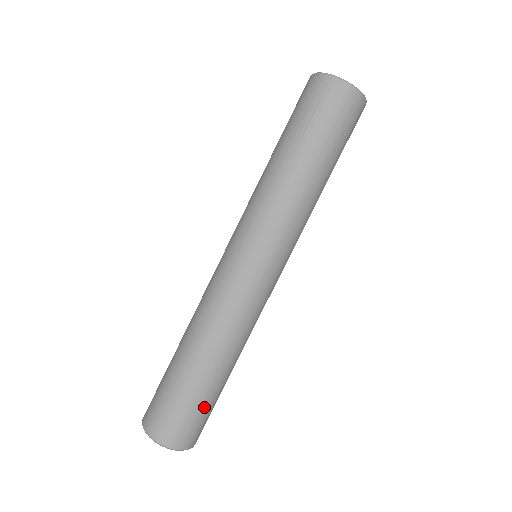
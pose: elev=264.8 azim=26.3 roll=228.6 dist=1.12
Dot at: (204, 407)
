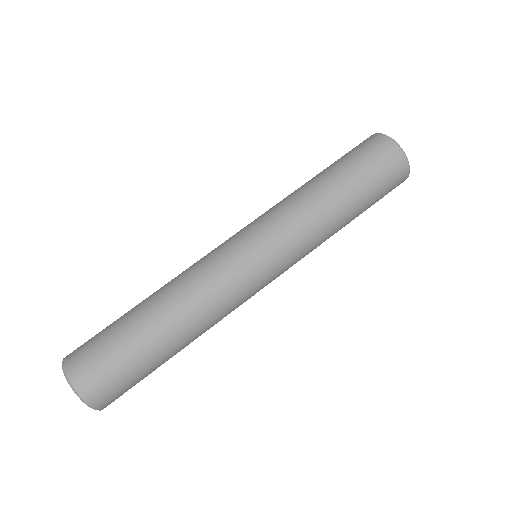
Dot at: (139, 373)
